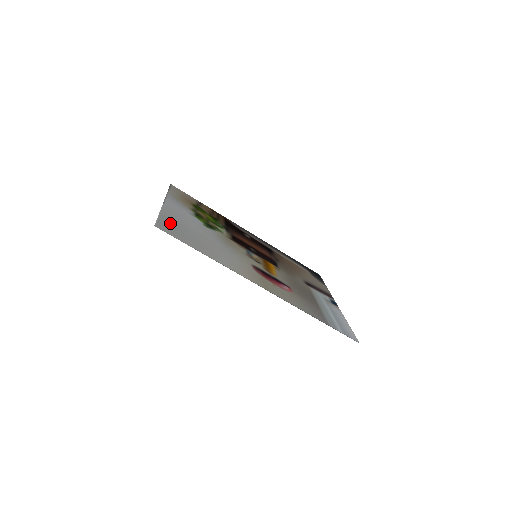
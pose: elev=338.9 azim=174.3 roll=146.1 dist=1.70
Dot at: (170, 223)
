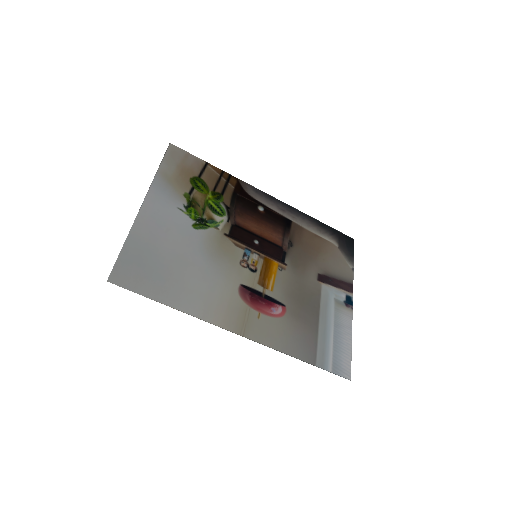
Dot at: (135, 257)
